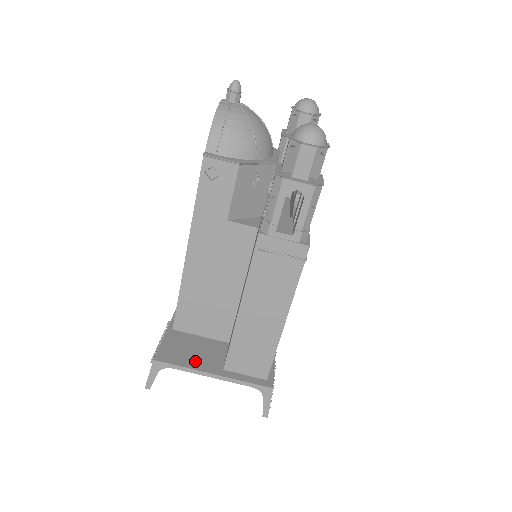
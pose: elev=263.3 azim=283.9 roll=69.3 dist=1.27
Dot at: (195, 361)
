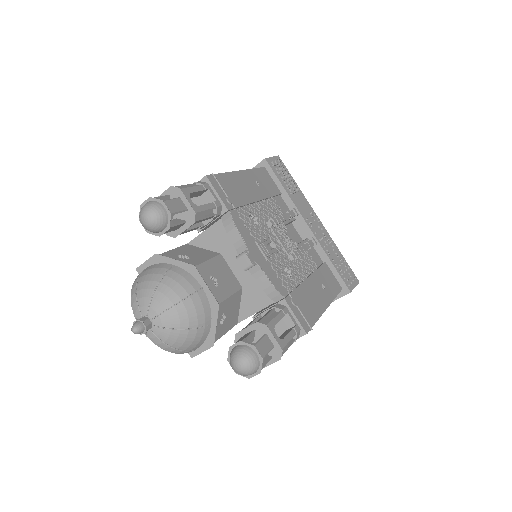
Dot at: occluded
